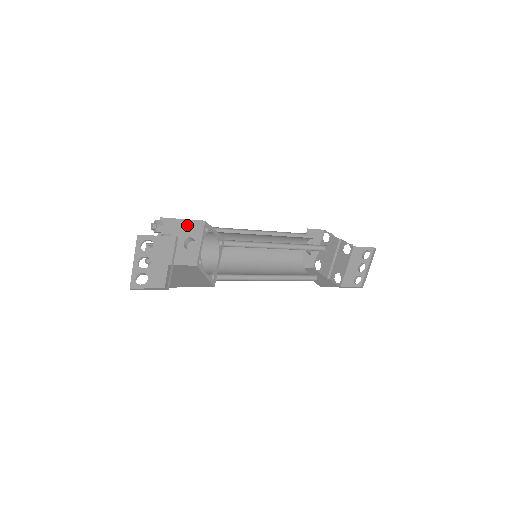
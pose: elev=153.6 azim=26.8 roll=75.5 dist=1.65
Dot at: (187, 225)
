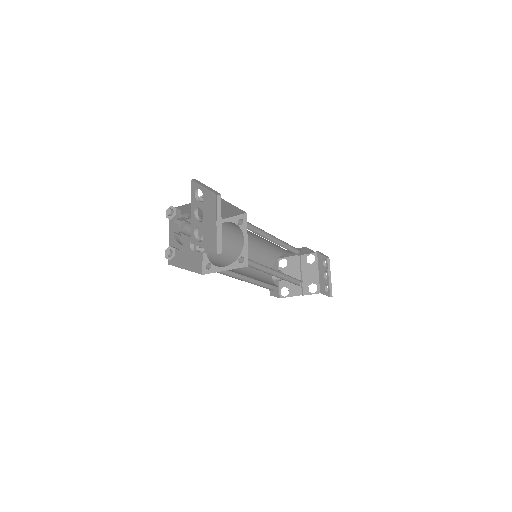
Dot at: occluded
